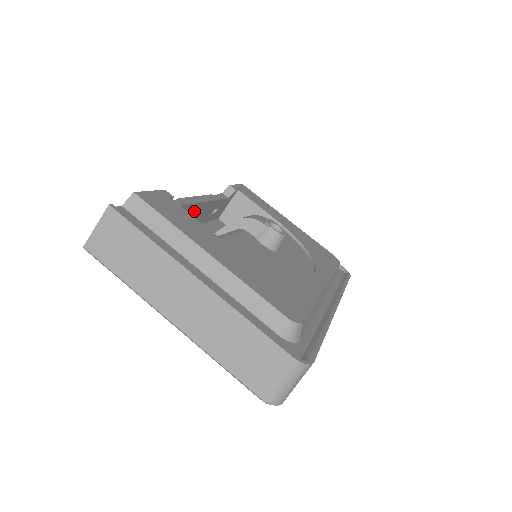
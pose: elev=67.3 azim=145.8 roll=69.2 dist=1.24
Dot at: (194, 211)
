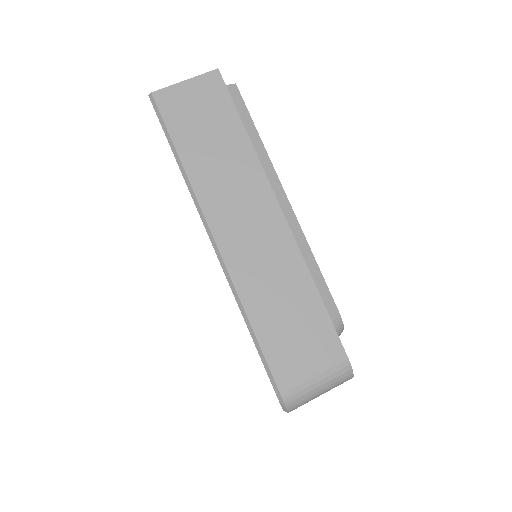
Dot at: occluded
